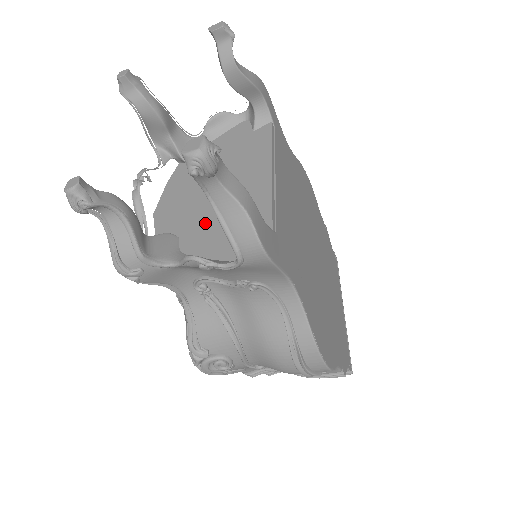
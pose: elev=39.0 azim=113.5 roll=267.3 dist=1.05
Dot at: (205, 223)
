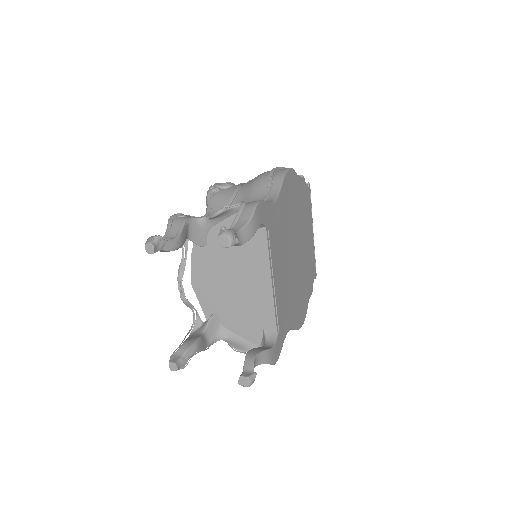
Dot at: (233, 310)
